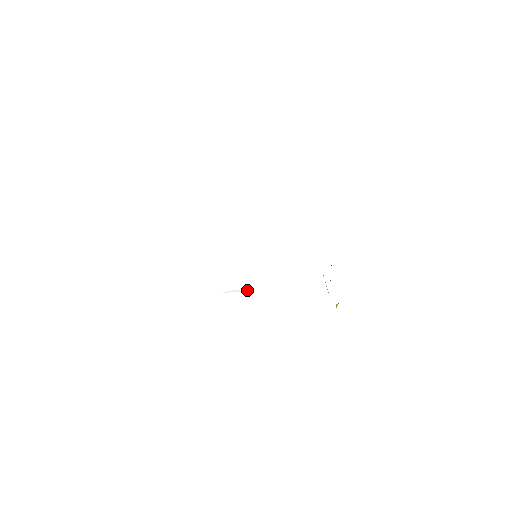
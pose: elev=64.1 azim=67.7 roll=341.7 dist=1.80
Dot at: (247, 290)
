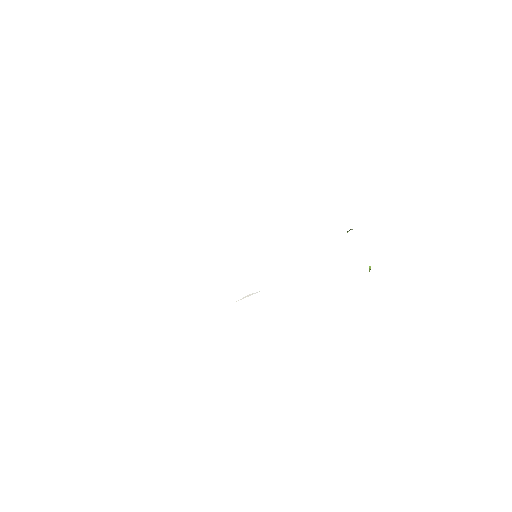
Dot at: occluded
